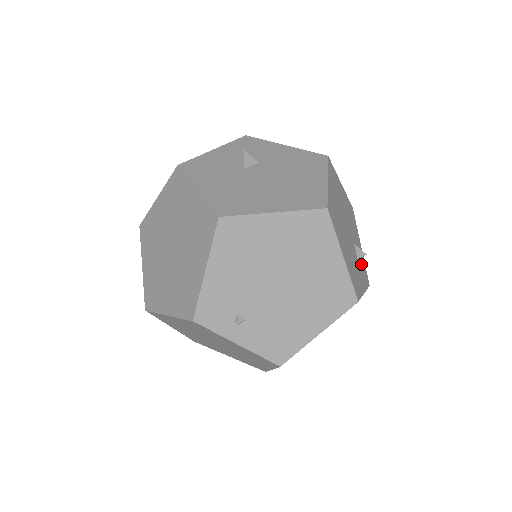
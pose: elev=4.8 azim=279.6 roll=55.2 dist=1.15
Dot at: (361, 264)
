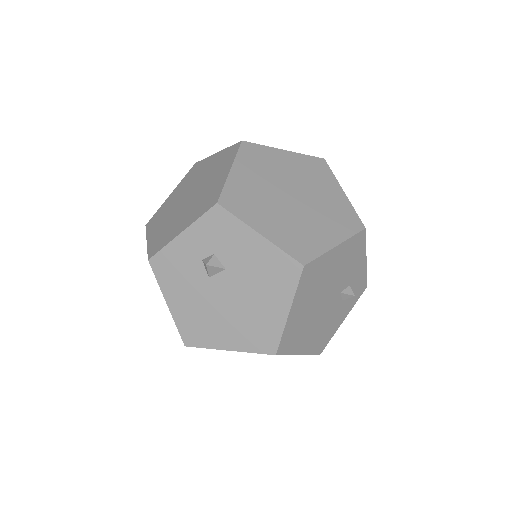
Dot at: (353, 291)
